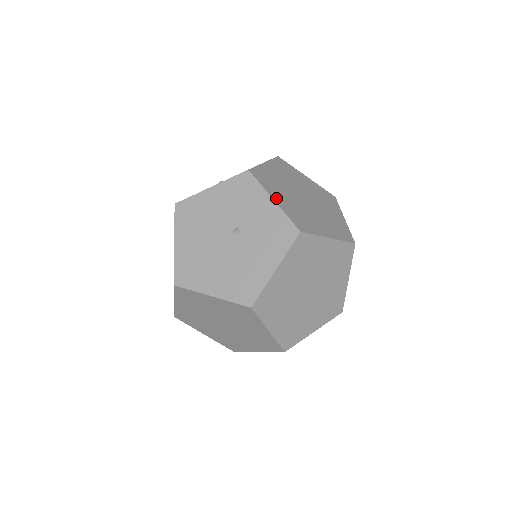
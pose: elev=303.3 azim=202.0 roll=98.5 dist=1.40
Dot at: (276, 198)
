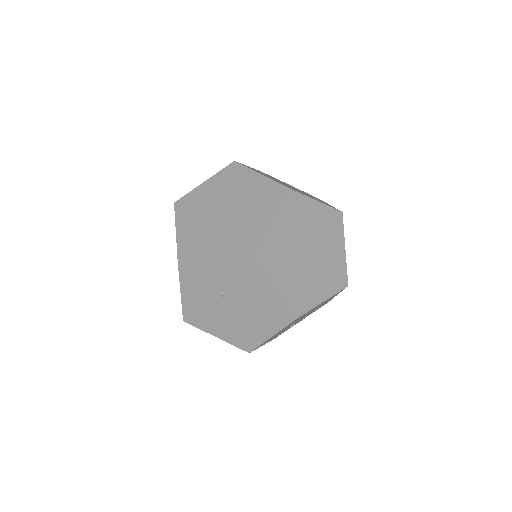
Dot at: occluded
